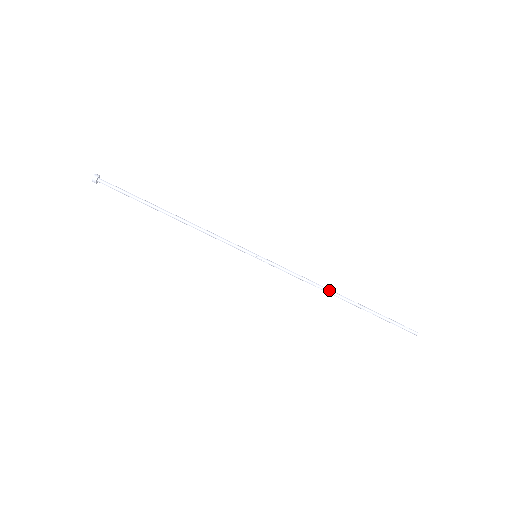
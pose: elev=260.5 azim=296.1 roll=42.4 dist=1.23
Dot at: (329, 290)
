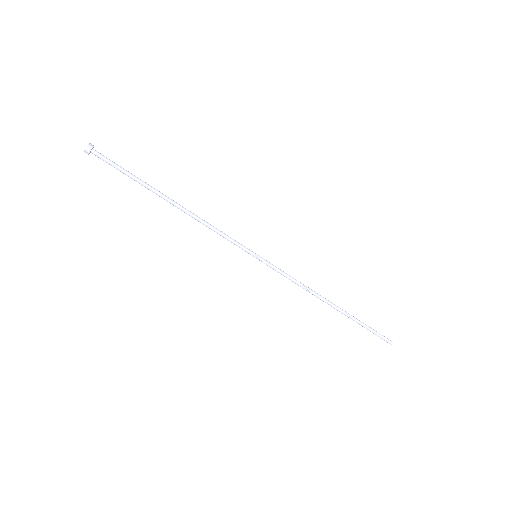
Dot at: (321, 297)
